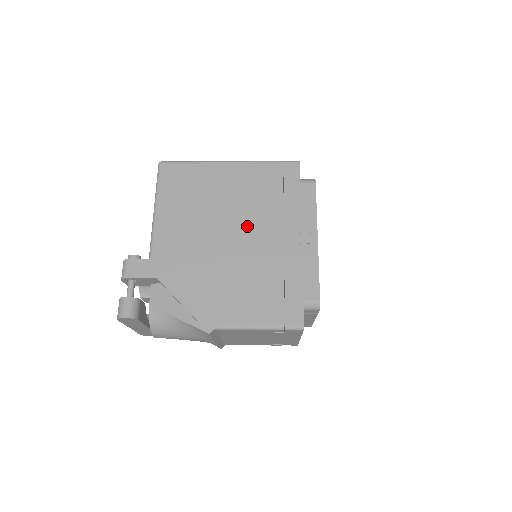
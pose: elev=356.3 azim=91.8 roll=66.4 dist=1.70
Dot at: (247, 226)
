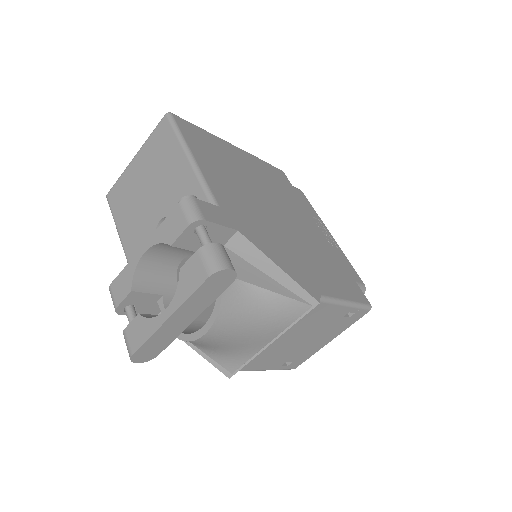
Dot at: (281, 206)
